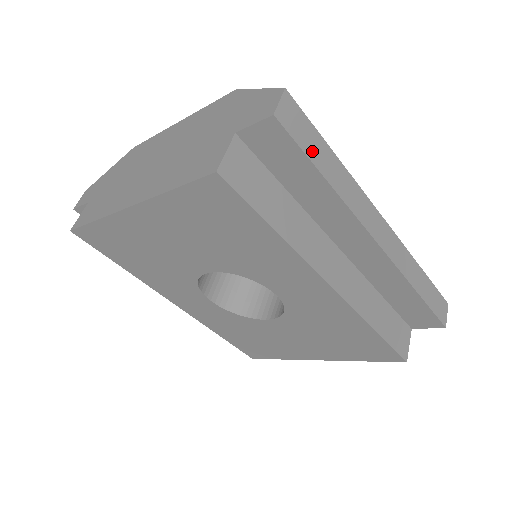
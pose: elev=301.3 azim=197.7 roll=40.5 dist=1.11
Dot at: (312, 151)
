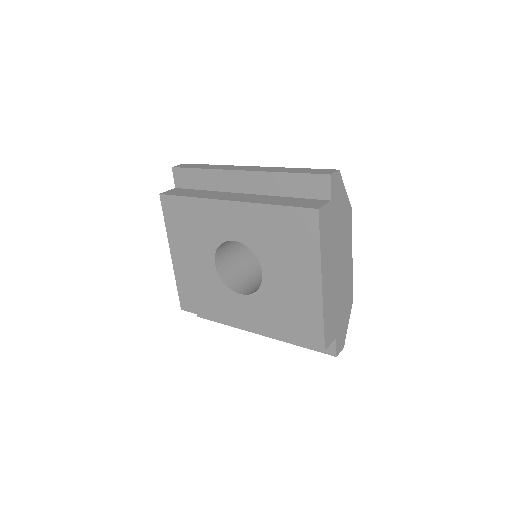
Dot at: (194, 167)
